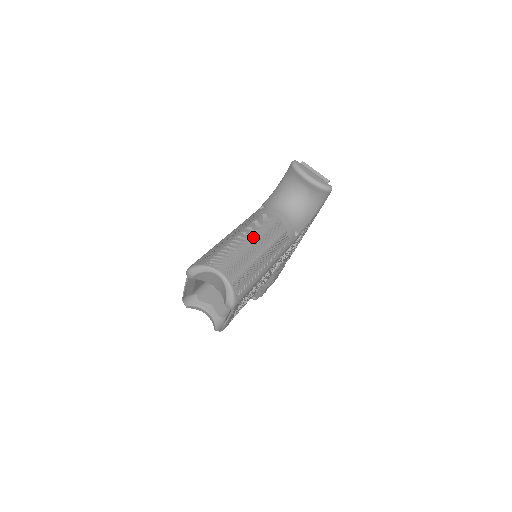
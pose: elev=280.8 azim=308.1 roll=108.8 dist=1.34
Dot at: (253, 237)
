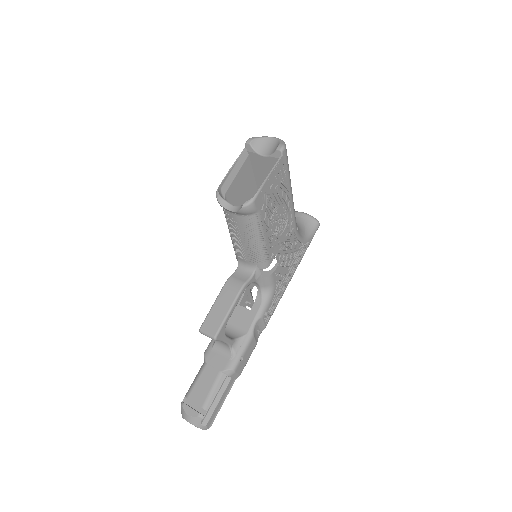
Dot at: occluded
